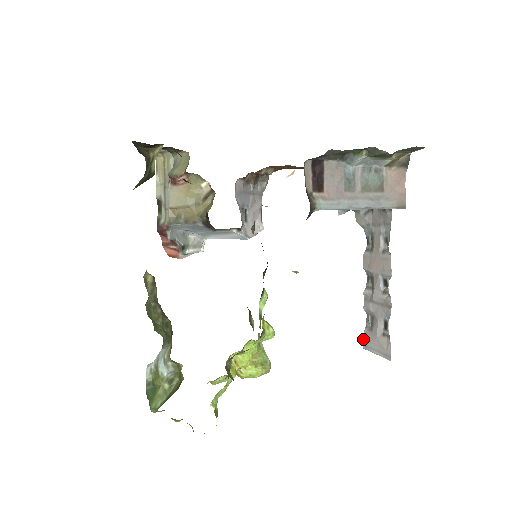
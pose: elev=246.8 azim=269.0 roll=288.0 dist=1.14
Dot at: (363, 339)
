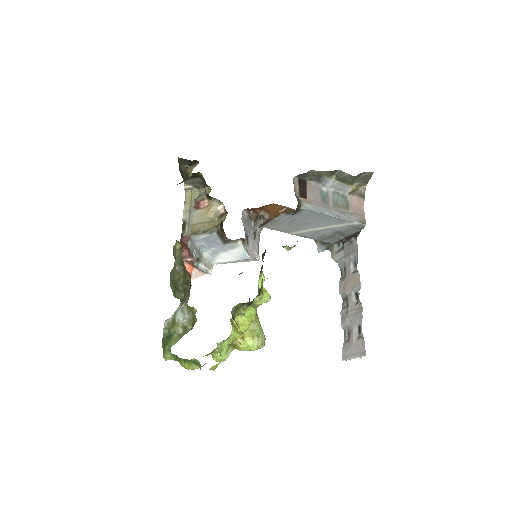
Dot at: (342, 352)
